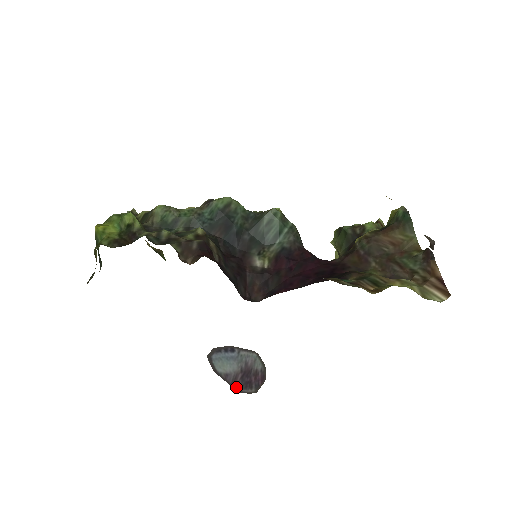
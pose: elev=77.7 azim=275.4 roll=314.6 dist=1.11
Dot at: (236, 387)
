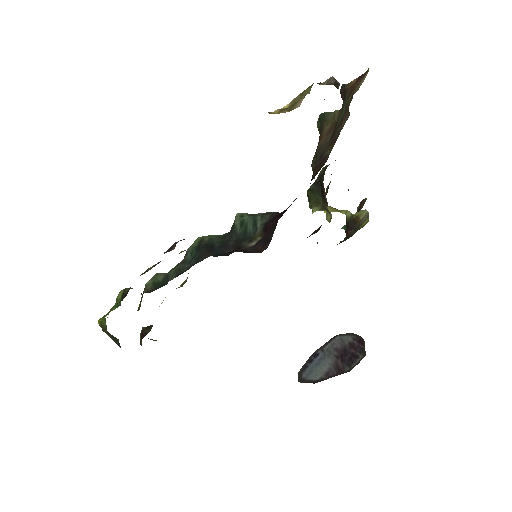
Dot at: (344, 371)
